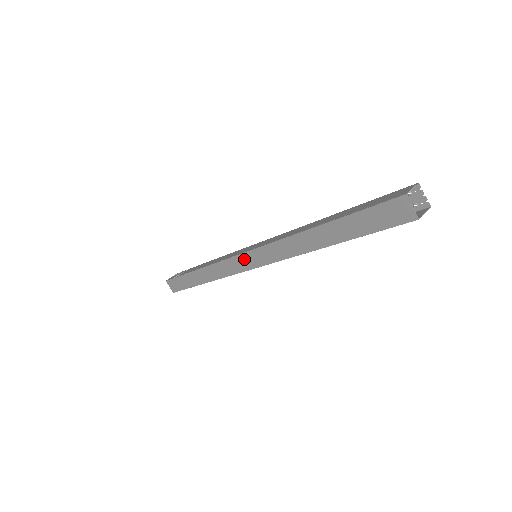
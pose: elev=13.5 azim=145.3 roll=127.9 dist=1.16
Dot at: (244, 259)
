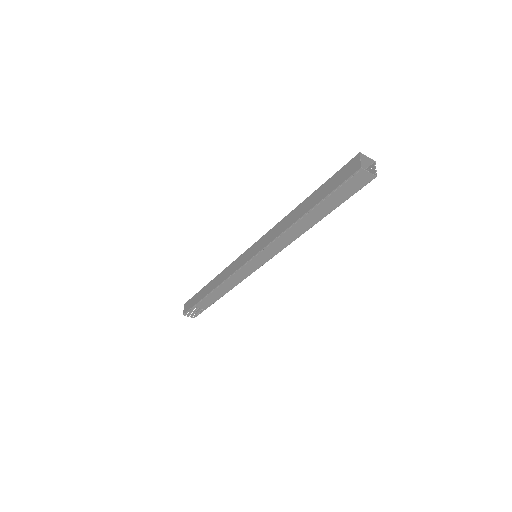
Dot at: (246, 254)
